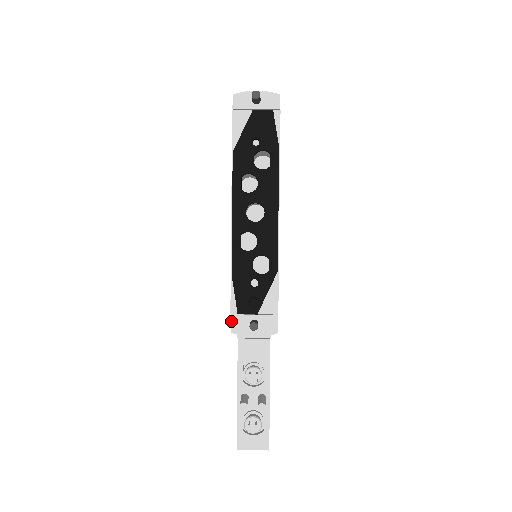
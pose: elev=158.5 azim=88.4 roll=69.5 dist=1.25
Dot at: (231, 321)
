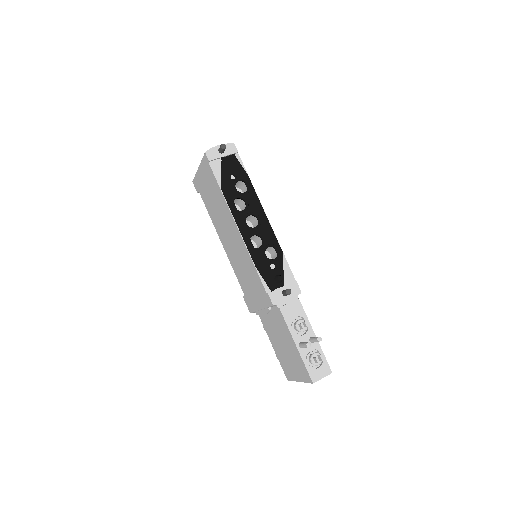
Dot at: (270, 298)
